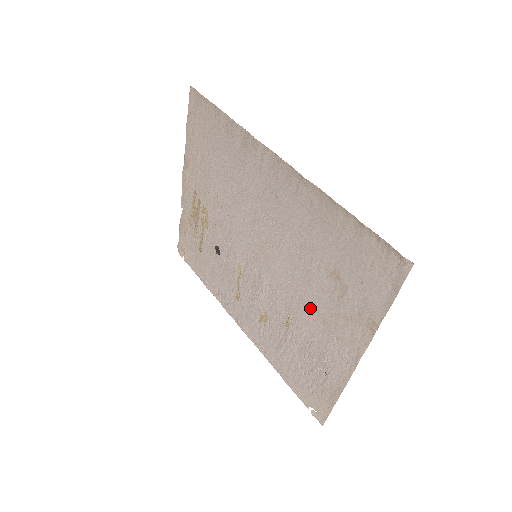
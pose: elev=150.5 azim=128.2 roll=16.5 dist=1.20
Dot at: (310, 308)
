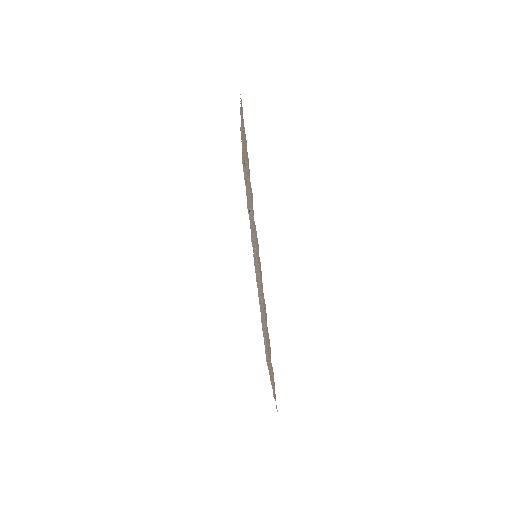
Dot at: (264, 327)
